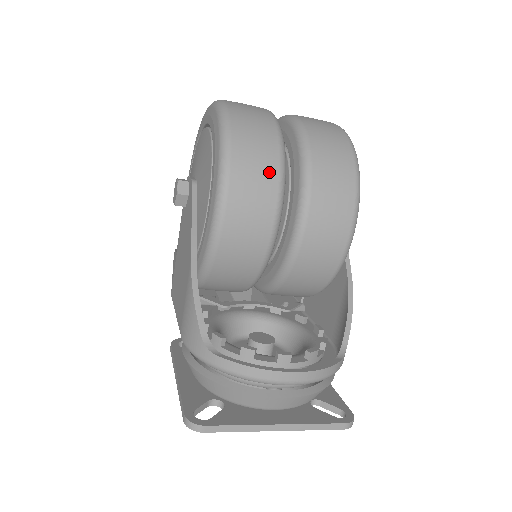
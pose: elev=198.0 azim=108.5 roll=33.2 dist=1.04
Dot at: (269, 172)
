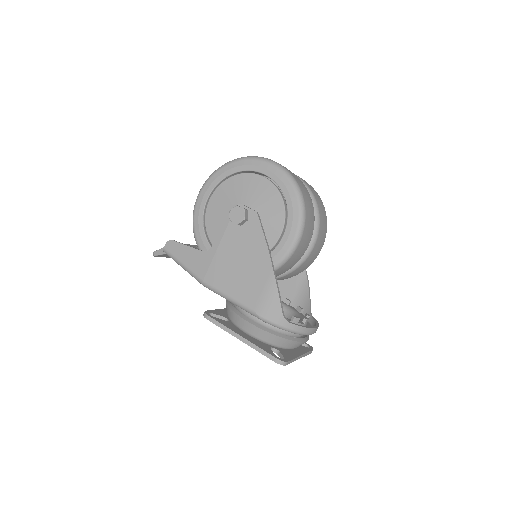
Dot at: (313, 220)
